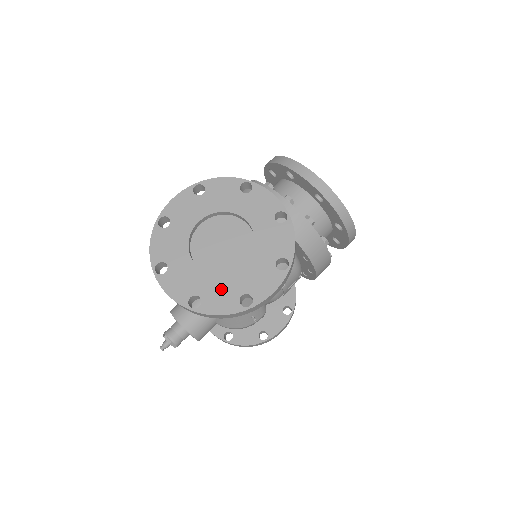
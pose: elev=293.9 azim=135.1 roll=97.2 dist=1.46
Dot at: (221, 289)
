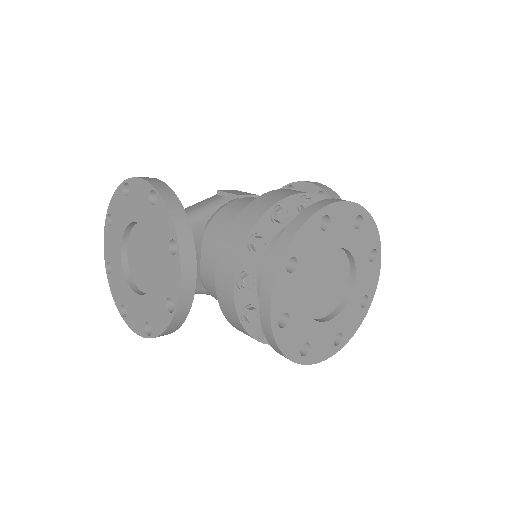
Dot at: (120, 284)
